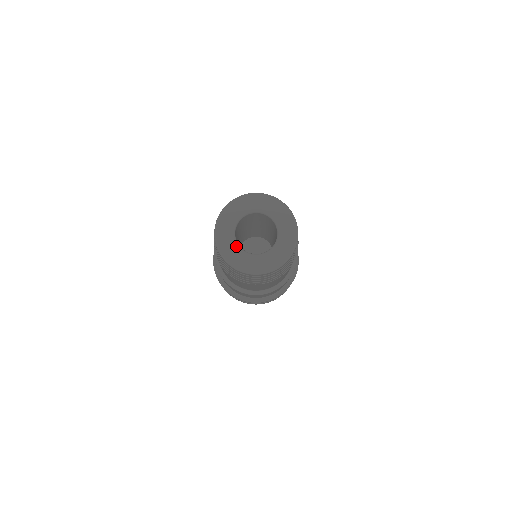
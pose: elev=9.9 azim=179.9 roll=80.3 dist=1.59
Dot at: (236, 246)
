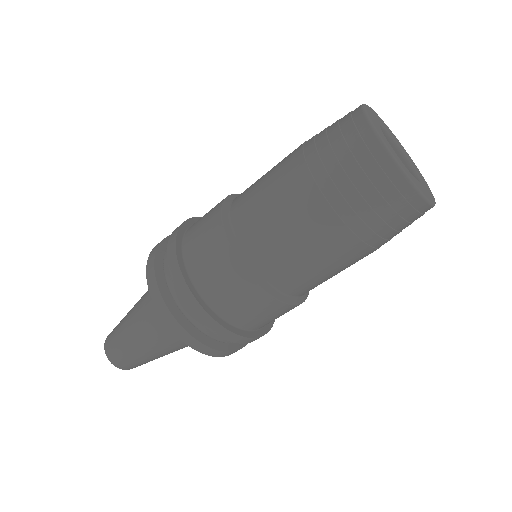
Dot at: occluded
